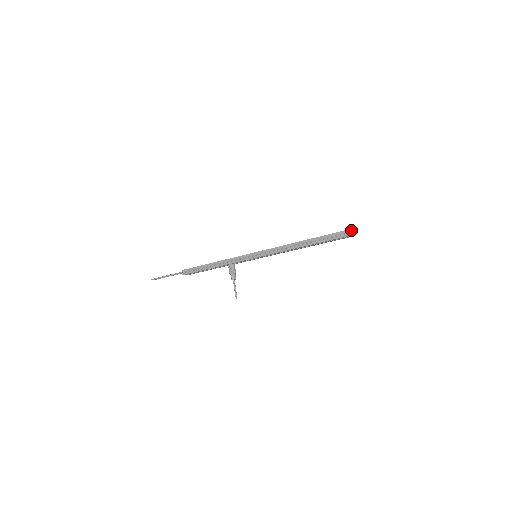
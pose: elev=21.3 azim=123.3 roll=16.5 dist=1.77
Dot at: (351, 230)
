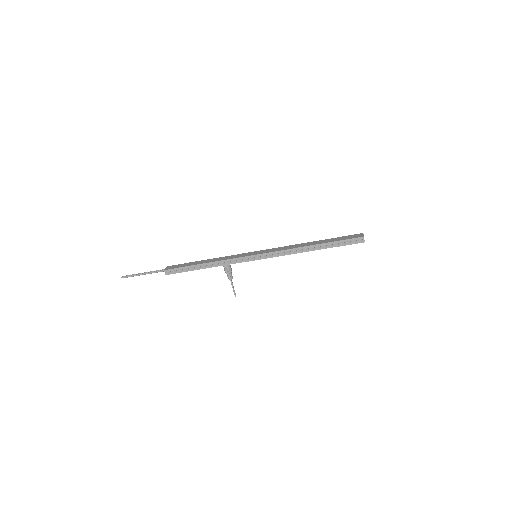
Dot at: (363, 235)
